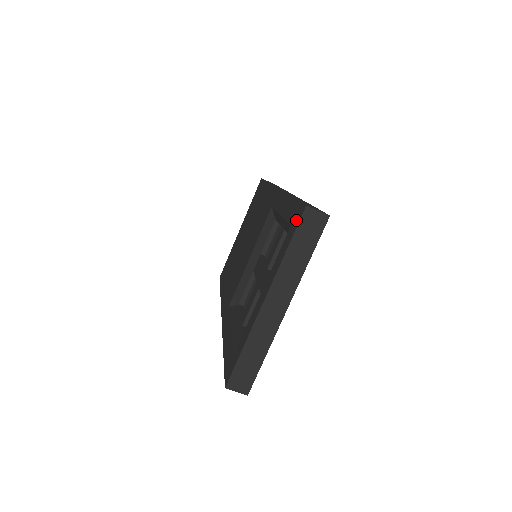
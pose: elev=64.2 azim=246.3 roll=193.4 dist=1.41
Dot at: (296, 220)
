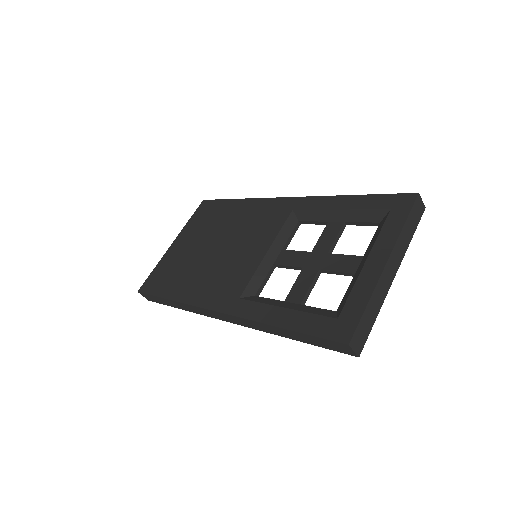
Dot at: (404, 204)
